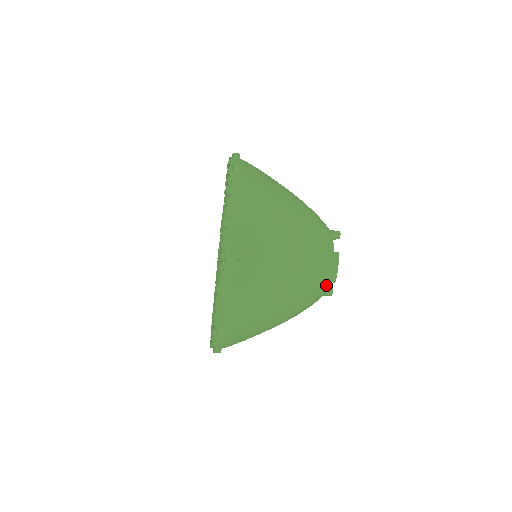
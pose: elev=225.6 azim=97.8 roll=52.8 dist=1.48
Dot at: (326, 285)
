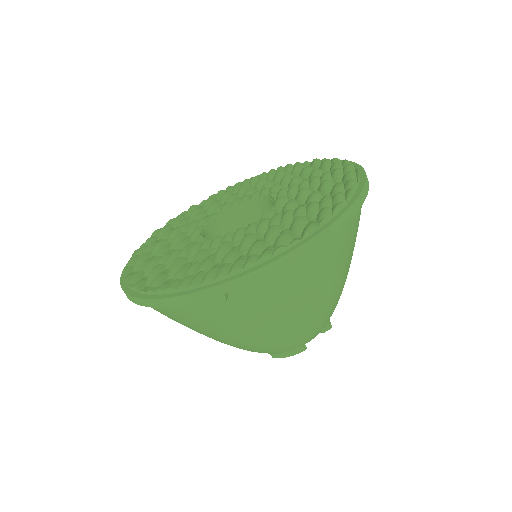
Dot at: occluded
